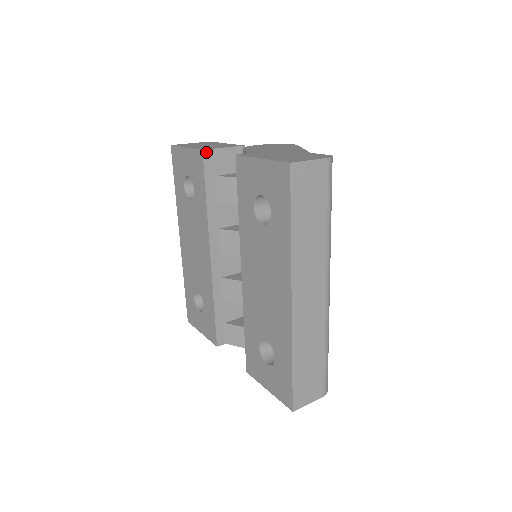
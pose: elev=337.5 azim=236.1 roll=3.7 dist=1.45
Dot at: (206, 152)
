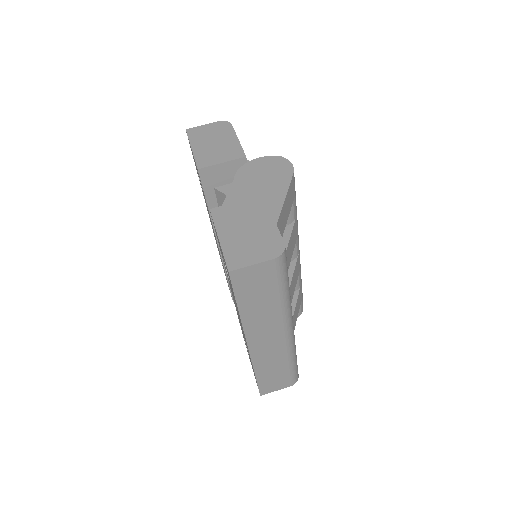
Dot at: (202, 170)
